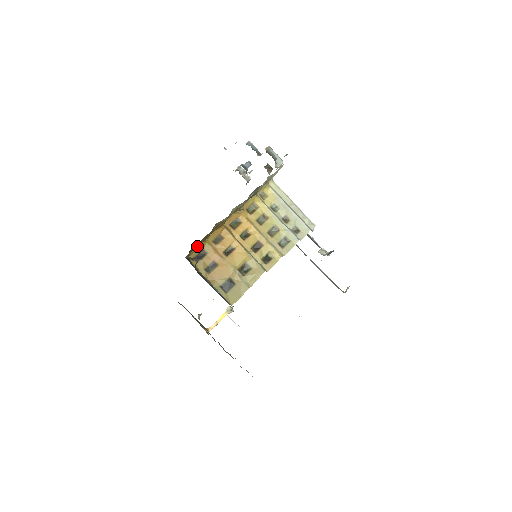
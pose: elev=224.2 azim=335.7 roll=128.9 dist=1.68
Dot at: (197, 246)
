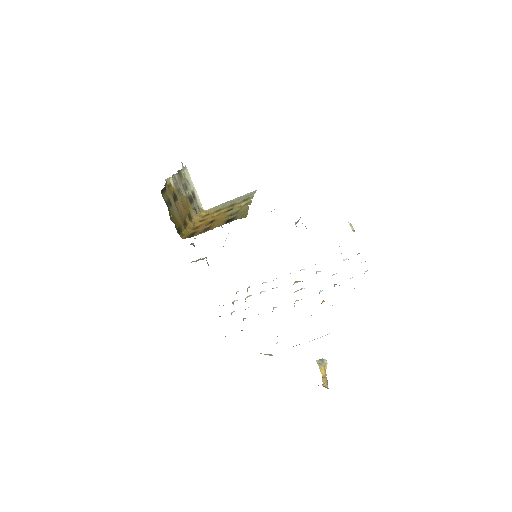
Dot at: (182, 234)
